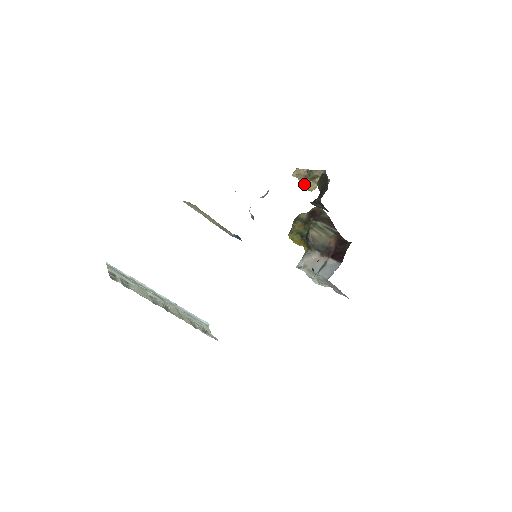
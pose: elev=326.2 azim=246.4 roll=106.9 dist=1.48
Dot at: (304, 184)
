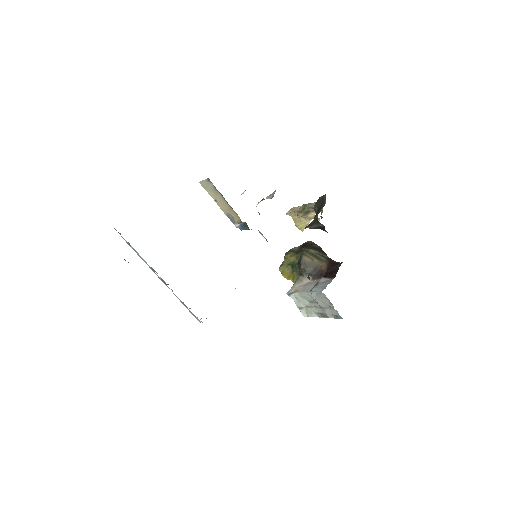
Dot at: (297, 222)
